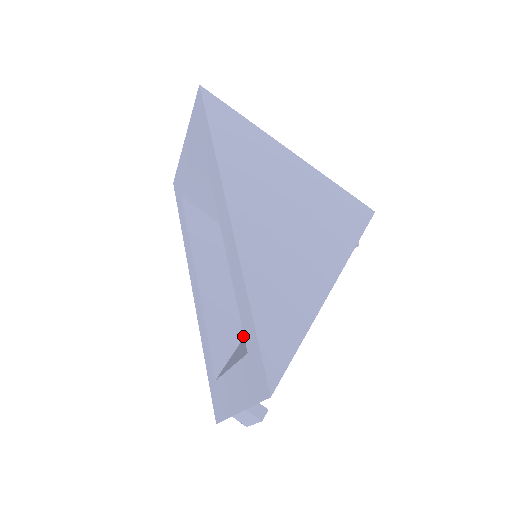
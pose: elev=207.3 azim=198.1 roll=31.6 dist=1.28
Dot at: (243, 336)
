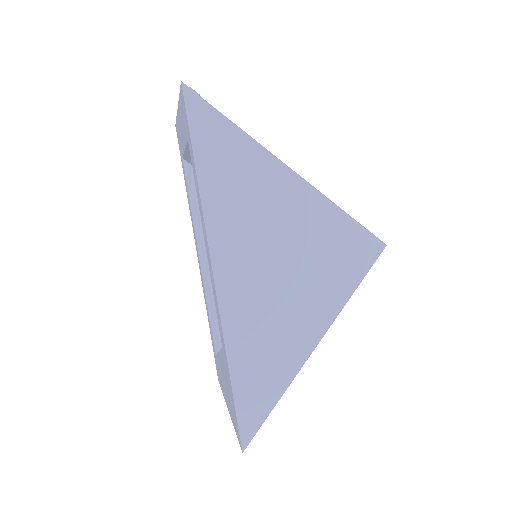
Dot at: occluded
